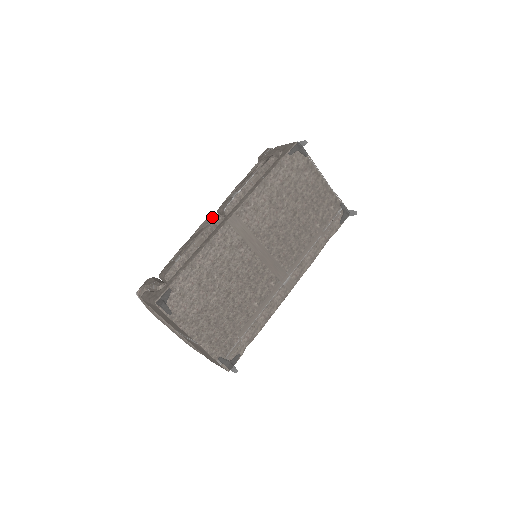
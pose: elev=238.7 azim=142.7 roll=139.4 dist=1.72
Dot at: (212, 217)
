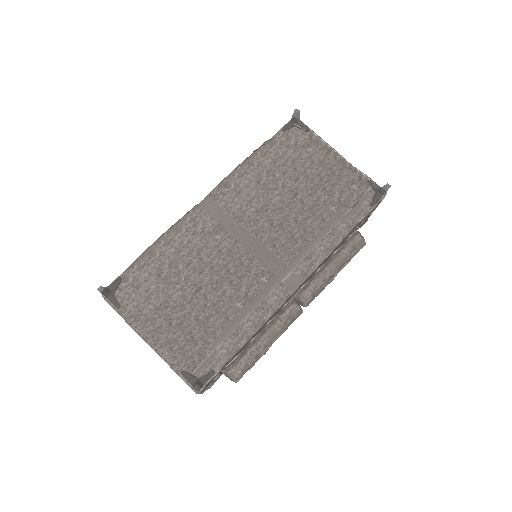
Dot at: occluded
